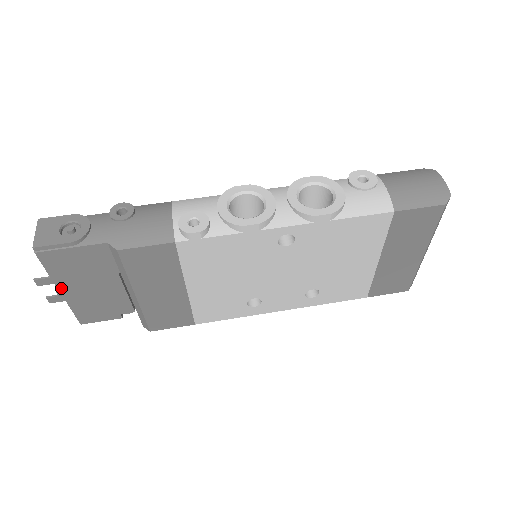
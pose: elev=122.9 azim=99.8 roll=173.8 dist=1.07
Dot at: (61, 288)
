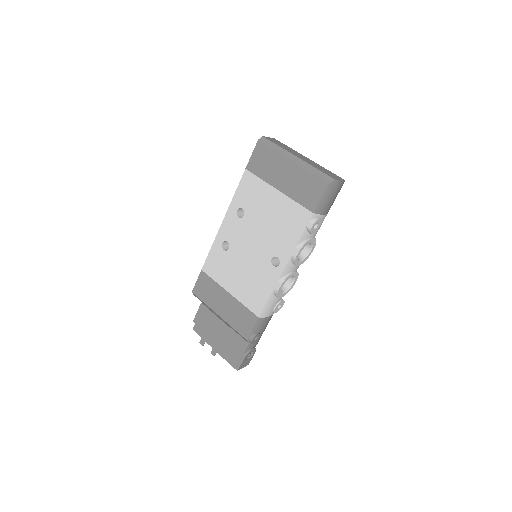
Dot at: occluded
